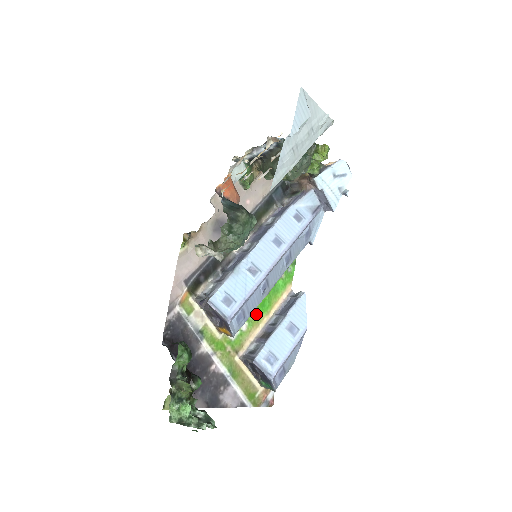
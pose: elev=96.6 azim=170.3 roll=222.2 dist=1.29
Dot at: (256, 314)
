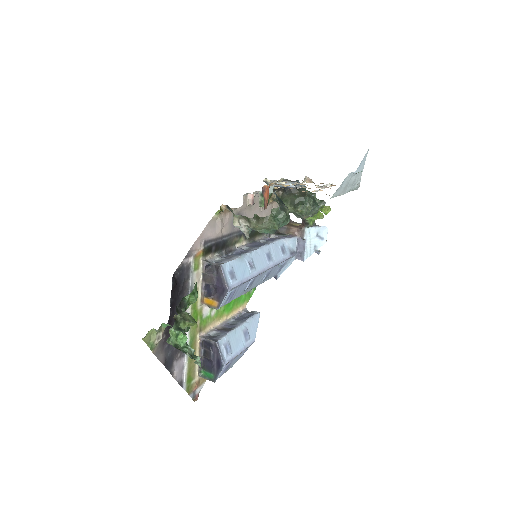
Dot at: (223, 308)
